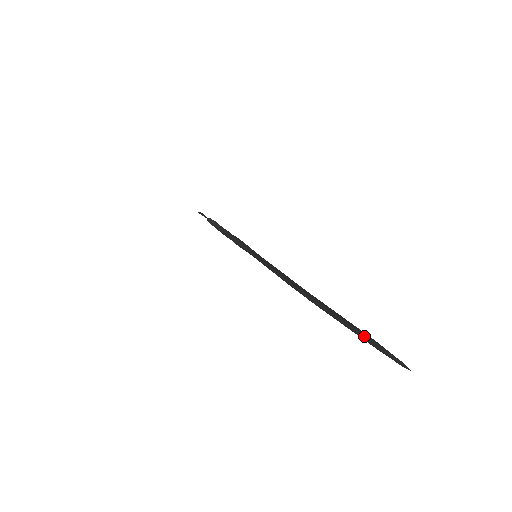
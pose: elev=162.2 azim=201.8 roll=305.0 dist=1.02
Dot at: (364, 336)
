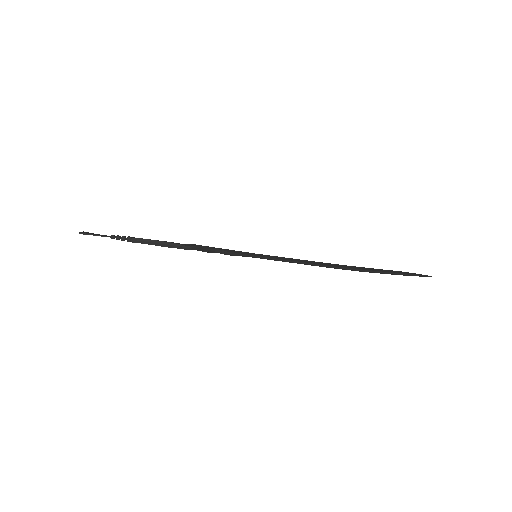
Dot at: (407, 274)
